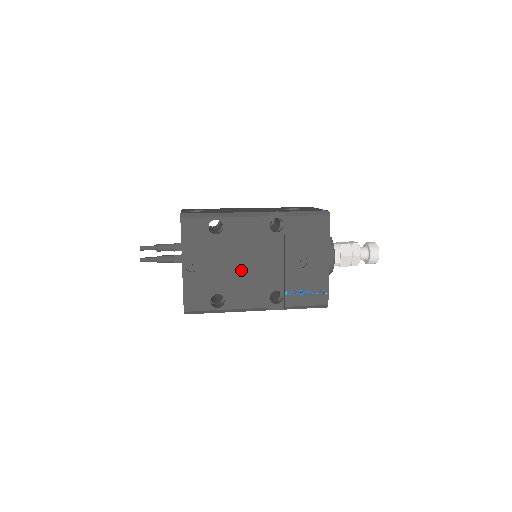
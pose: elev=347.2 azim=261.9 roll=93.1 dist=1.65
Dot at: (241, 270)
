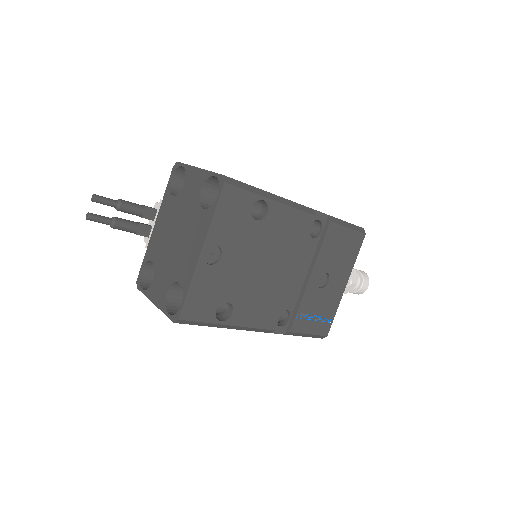
Dot at: (265, 276)
